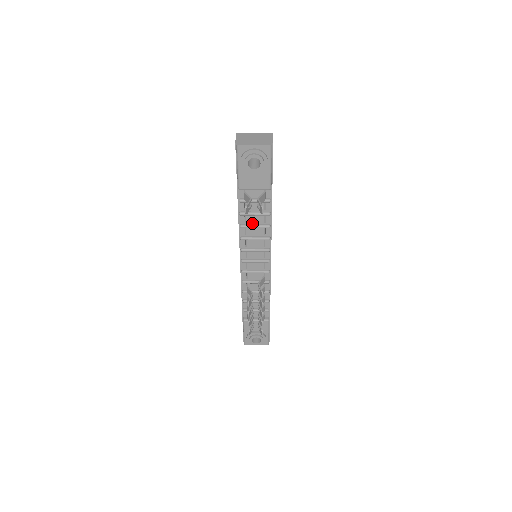
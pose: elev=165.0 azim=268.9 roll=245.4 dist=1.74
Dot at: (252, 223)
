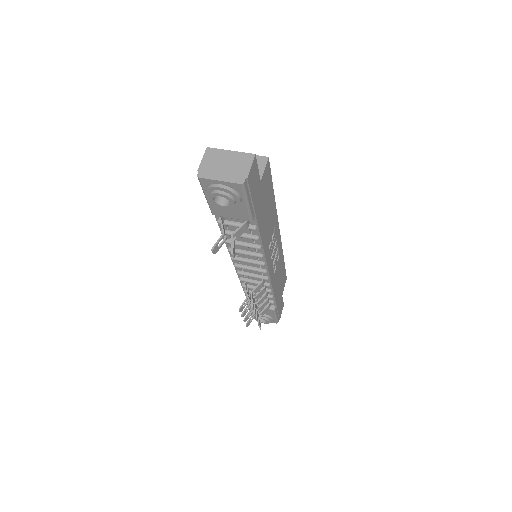
Dot at: (239, 240)
